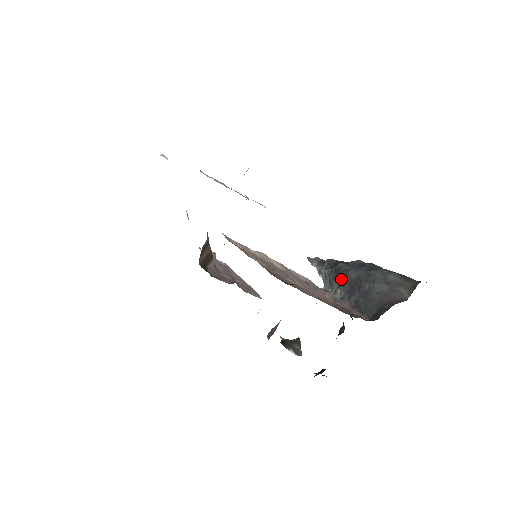
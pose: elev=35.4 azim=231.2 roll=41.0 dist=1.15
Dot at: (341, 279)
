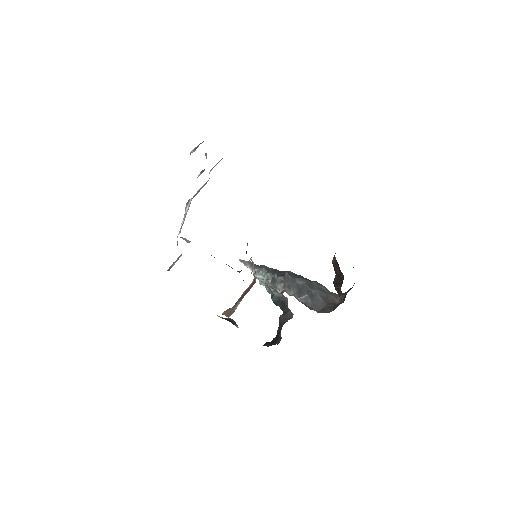
Dot at: (290, 283)
